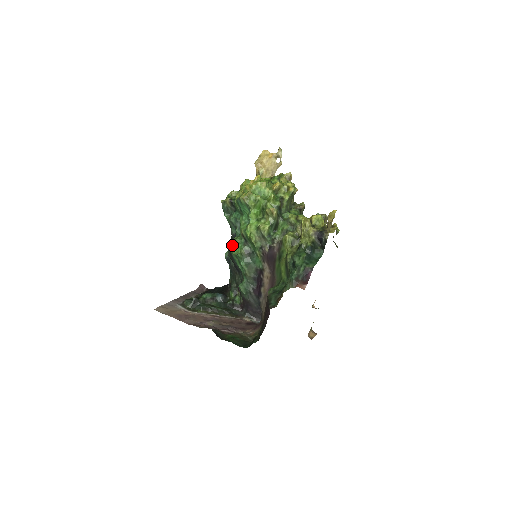
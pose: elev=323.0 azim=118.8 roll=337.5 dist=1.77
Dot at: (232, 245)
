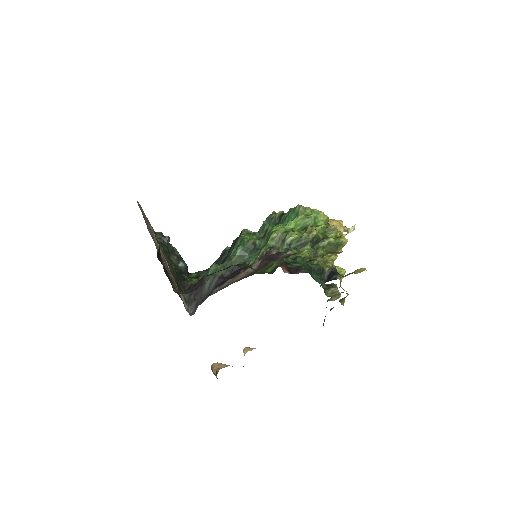
Dot at: (249, 232)
